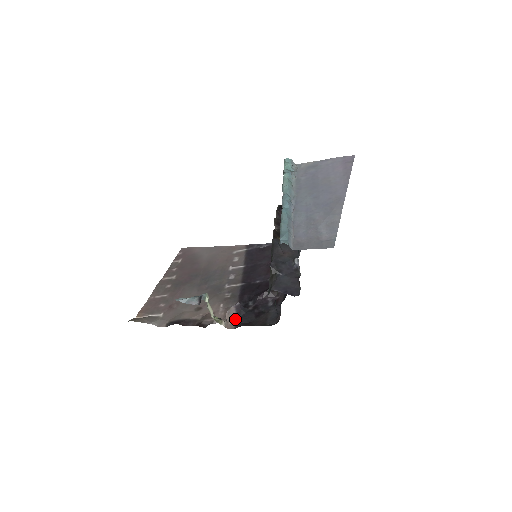
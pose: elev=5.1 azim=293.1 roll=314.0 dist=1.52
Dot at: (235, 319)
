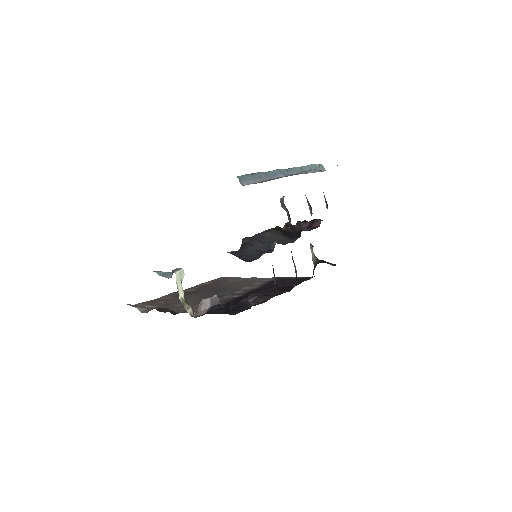
Dot at: (205, 312)
